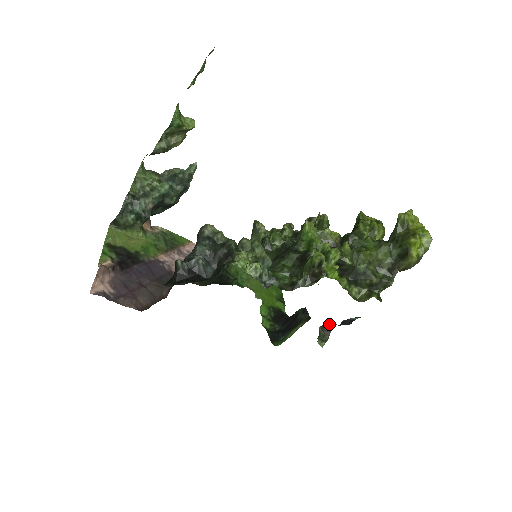
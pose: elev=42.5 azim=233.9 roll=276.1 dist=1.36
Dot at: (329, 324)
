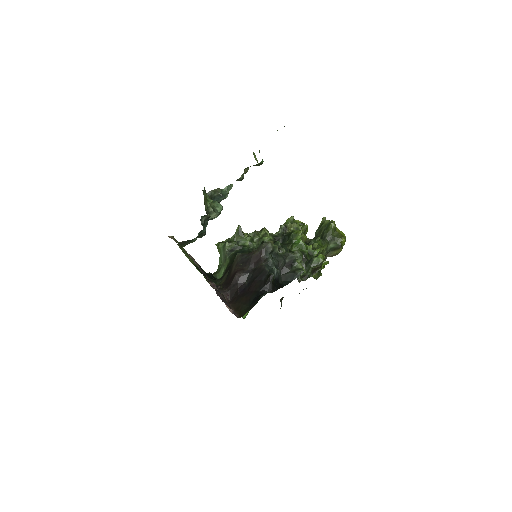
Dot at: occluded
